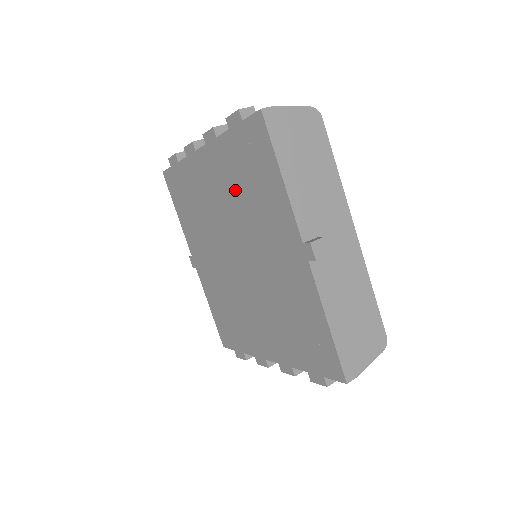
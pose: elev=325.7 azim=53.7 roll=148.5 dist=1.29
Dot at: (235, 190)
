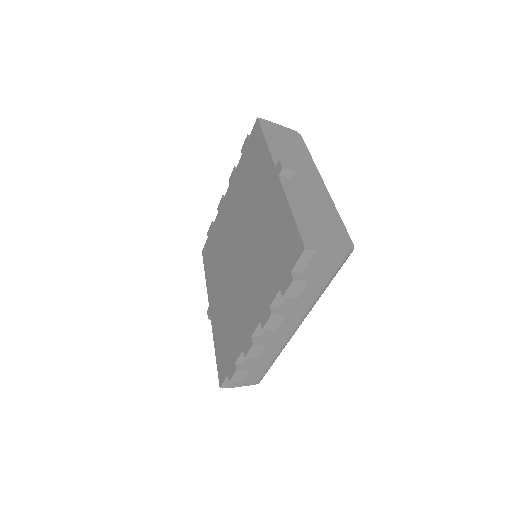
Dot at: (242, 191)
